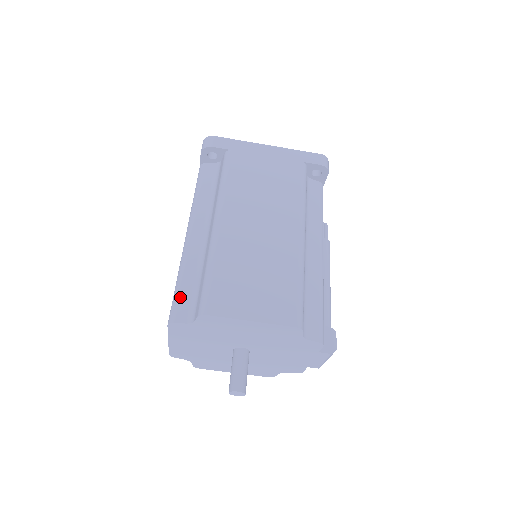
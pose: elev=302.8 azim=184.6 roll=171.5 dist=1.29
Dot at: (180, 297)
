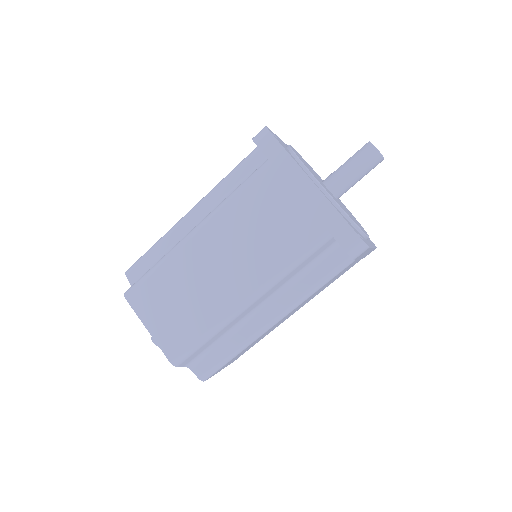
Dot at: (197, 352)
